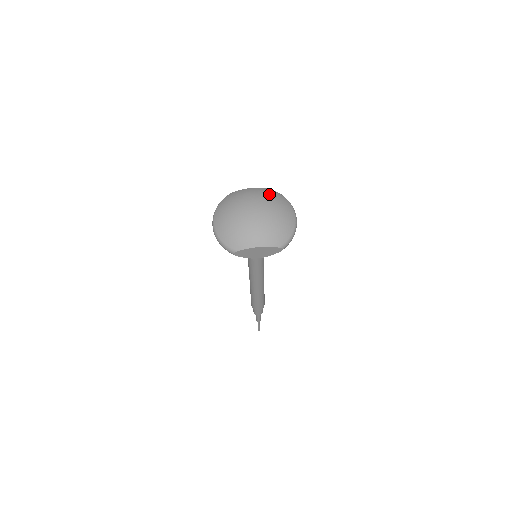
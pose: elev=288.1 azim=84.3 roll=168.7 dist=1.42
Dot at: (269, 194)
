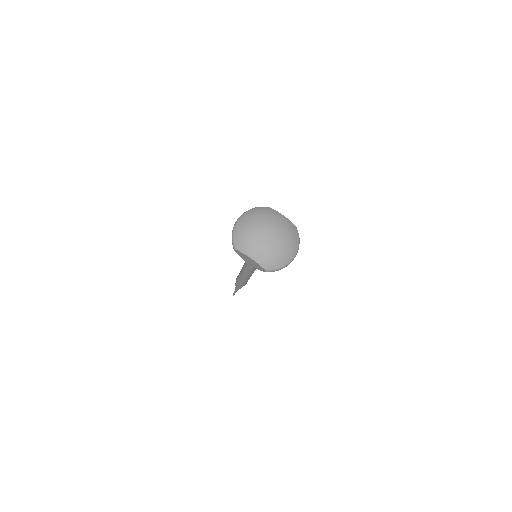
Dot at: (289, 229)
